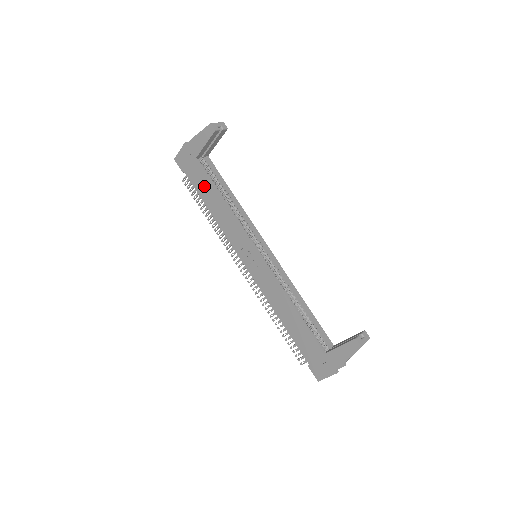
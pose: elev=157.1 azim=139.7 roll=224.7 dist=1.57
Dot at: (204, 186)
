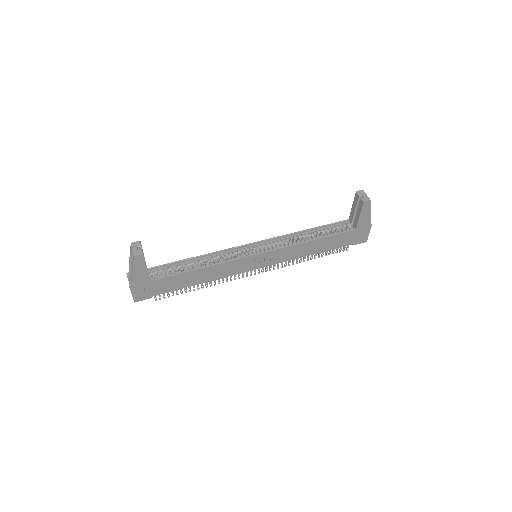
Dot at: (178, 282)
